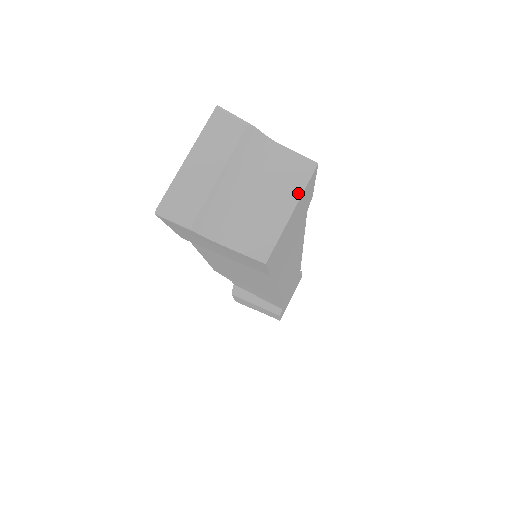
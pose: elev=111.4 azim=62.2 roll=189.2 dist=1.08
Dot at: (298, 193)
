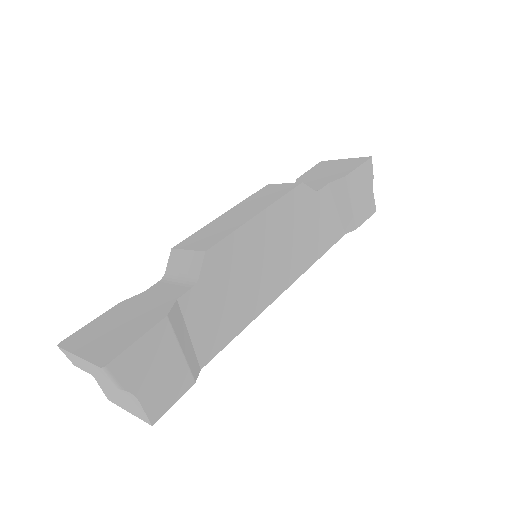
Dot at: (135, 415)
